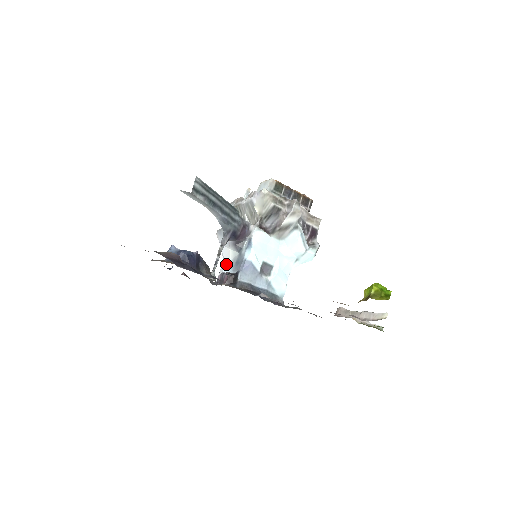
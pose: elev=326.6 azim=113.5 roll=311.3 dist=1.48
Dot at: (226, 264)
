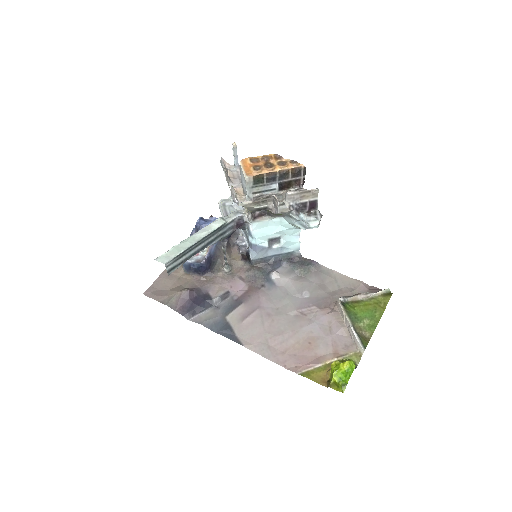
Dot at: occluded
